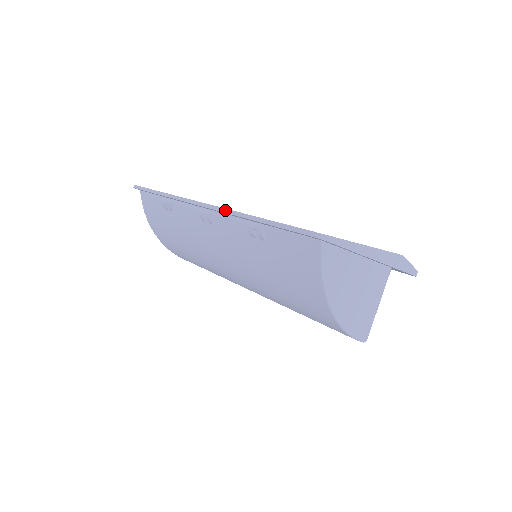
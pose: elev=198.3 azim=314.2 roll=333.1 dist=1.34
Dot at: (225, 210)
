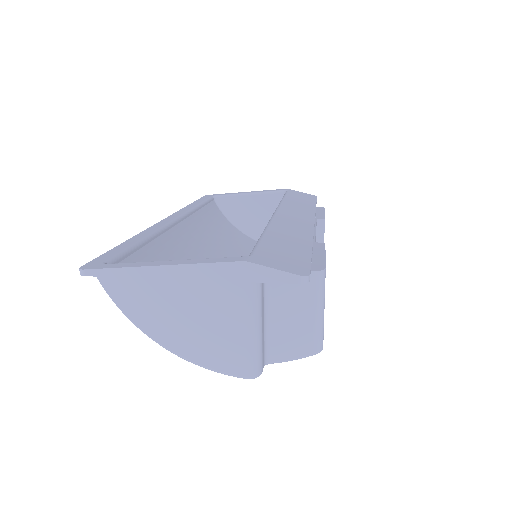
Dot at: occluded
